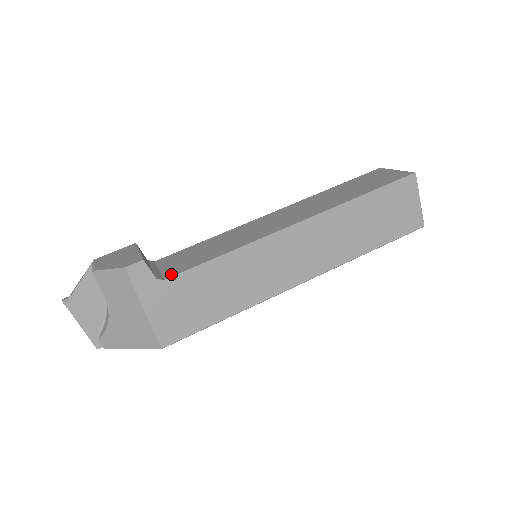
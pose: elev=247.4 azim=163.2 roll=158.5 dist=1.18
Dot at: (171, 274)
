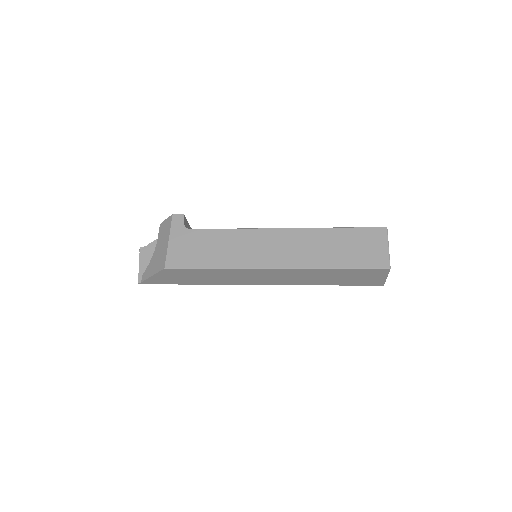
Dot at: (195, 230)
